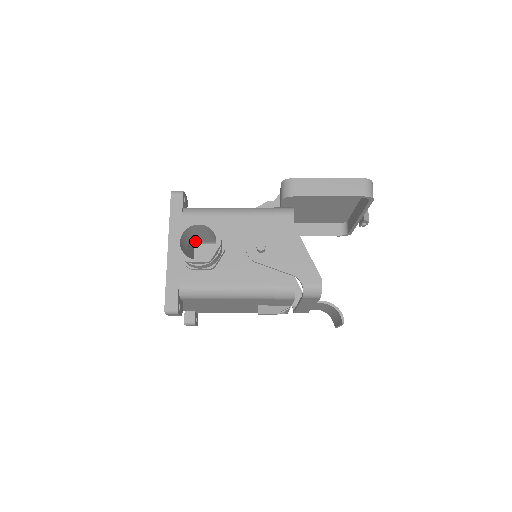
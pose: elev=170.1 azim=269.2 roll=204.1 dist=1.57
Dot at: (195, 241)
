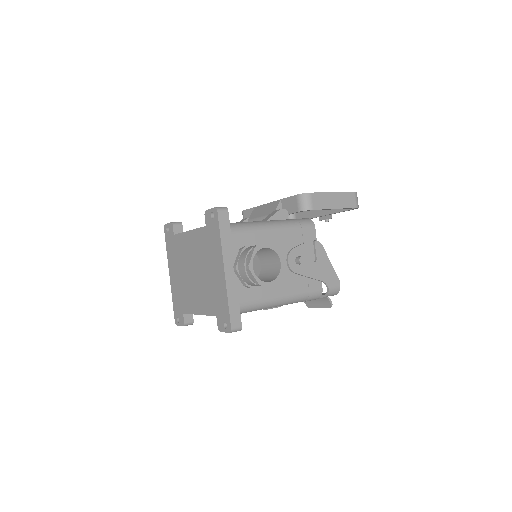
Dot at: occluded
